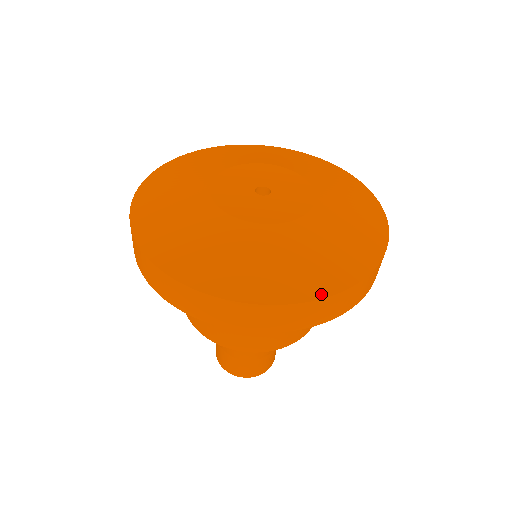
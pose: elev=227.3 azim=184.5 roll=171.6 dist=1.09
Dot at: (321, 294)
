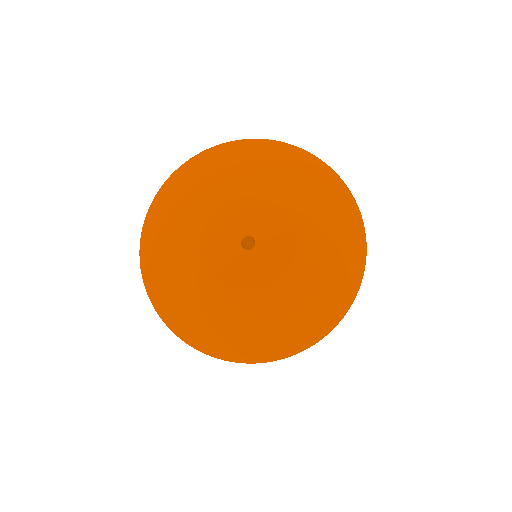
Dot at: (294, 351)
